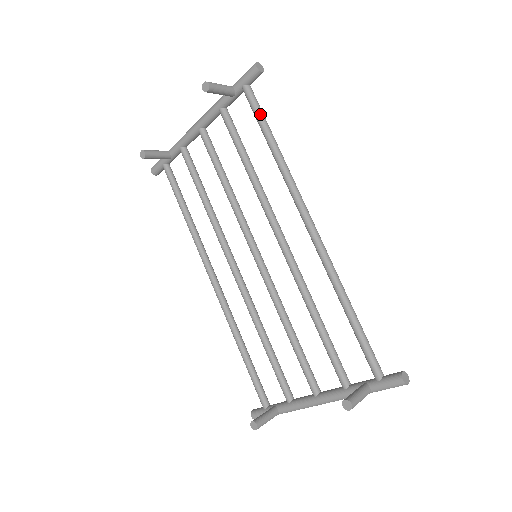
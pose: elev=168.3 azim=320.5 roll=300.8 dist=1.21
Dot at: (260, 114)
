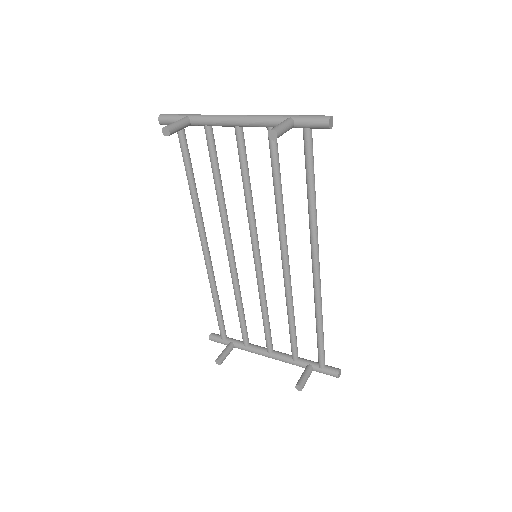
Dot at: (311, 163)
